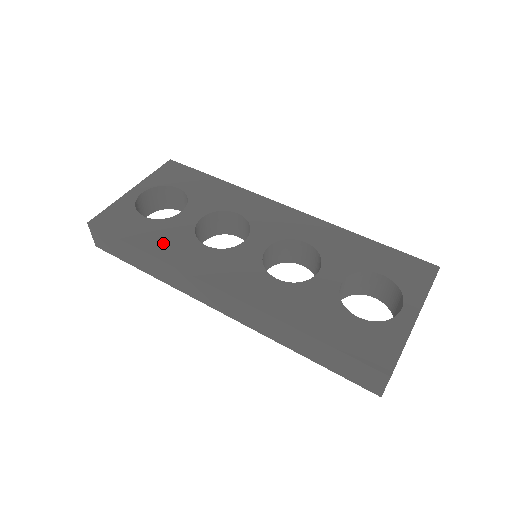
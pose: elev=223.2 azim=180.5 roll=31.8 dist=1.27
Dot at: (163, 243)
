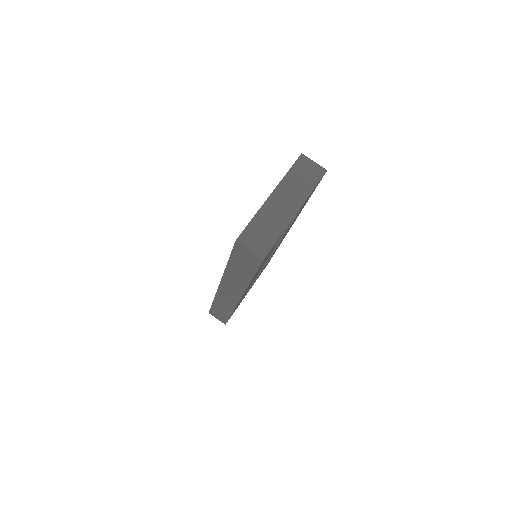
Dot at: occluded
